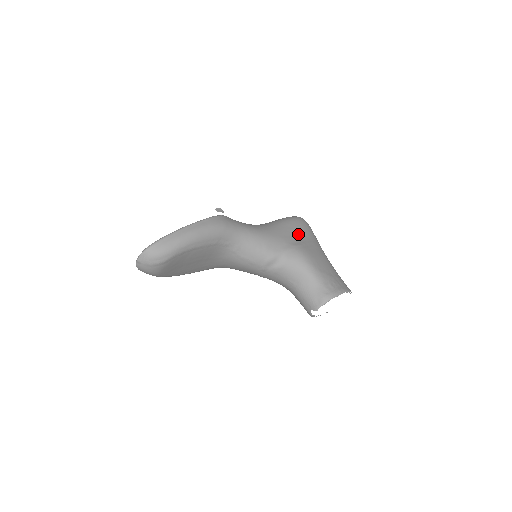
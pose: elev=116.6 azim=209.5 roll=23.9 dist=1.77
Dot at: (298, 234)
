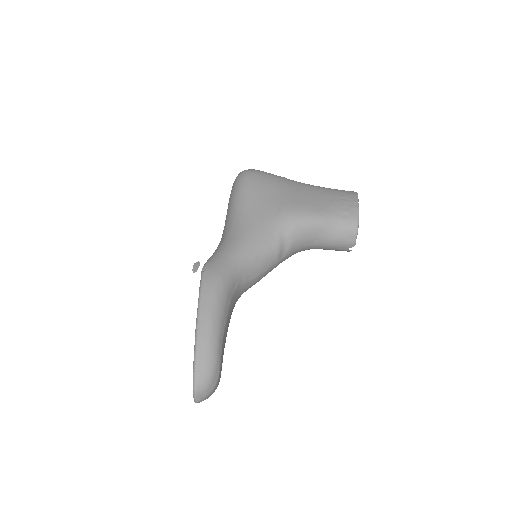
Dot at: (266, 196)
